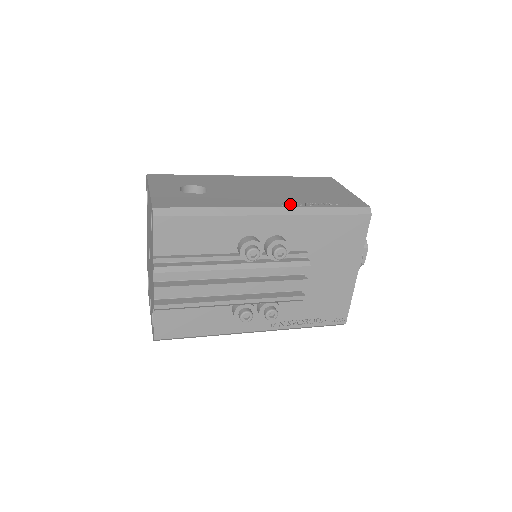
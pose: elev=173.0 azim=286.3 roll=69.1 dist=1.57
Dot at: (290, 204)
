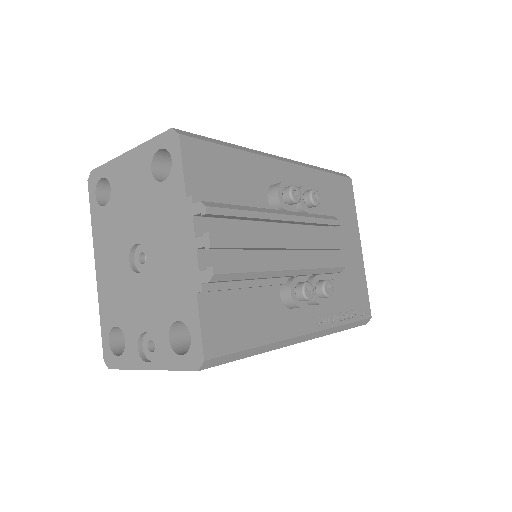
Dot at: occluded
